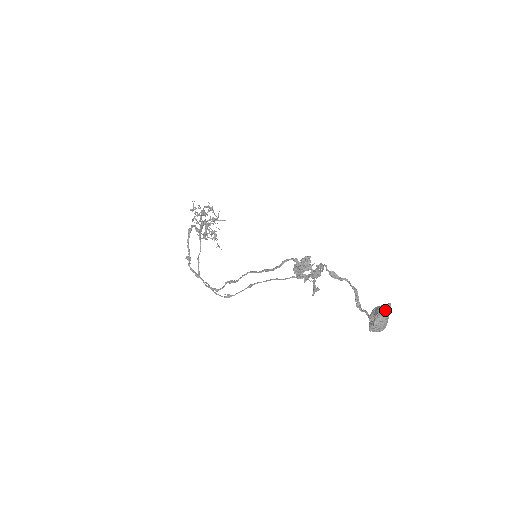
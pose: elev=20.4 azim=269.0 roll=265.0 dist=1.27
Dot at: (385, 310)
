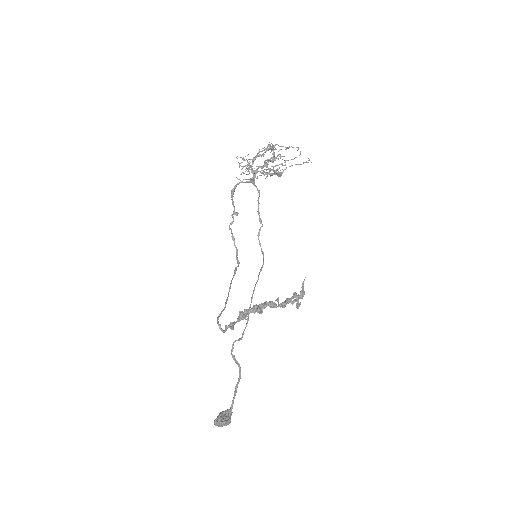
Dot at: (218, 423)
